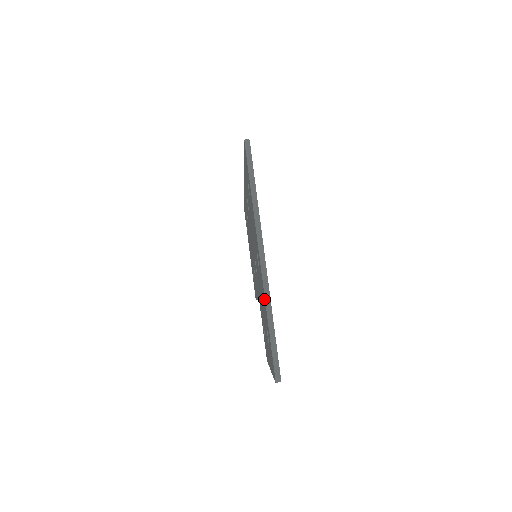
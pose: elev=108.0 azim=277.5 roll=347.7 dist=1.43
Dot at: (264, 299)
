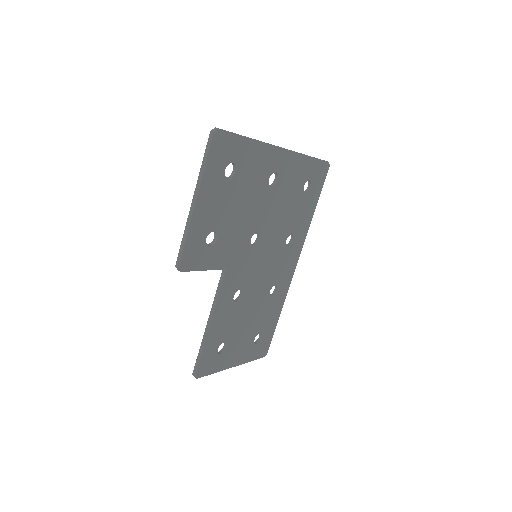
Dot at: (257, 149)
